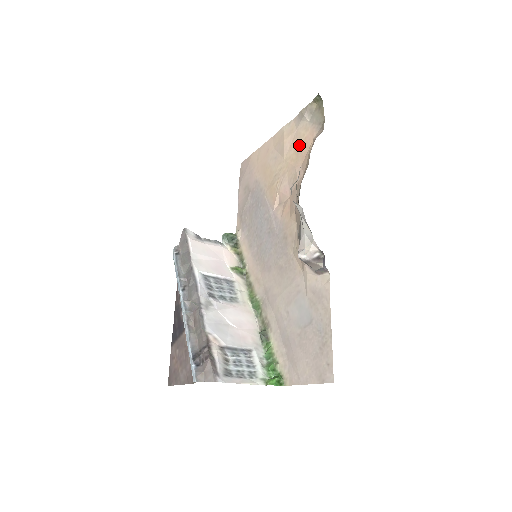
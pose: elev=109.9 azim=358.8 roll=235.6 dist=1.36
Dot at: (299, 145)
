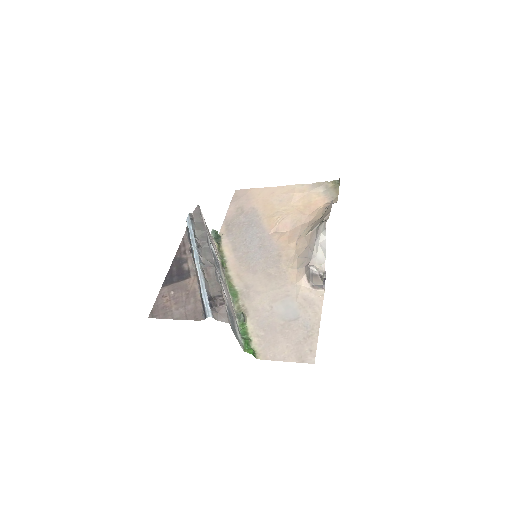
Dot at: (309, 202)
